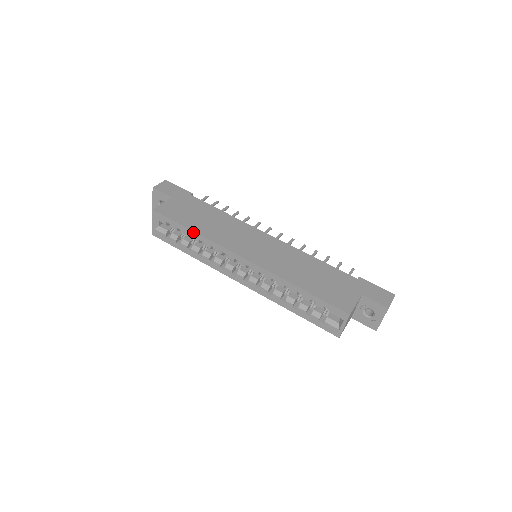
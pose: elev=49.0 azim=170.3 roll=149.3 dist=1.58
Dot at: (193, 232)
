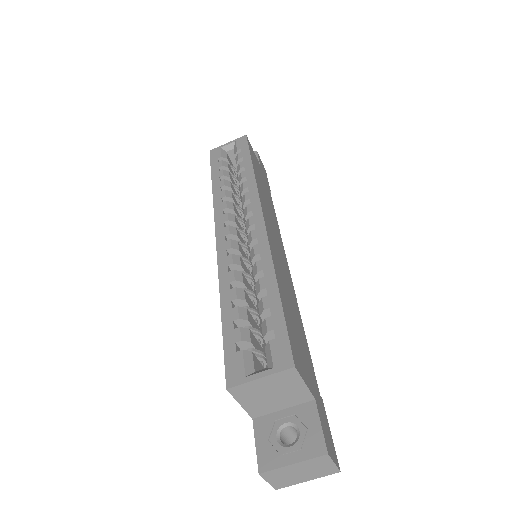
Dot at: (252, 168)
